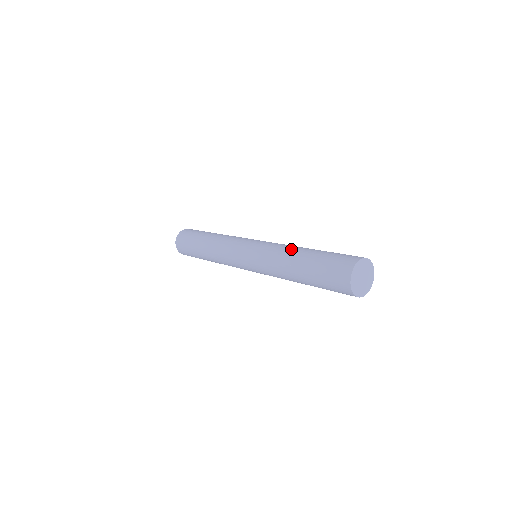
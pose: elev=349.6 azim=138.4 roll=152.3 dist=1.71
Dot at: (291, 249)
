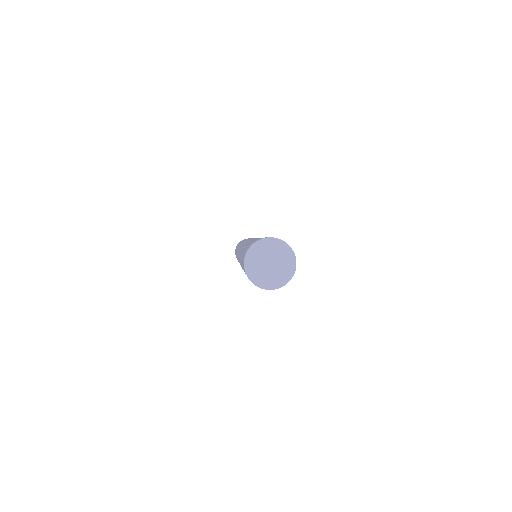
Dot at: occluded
